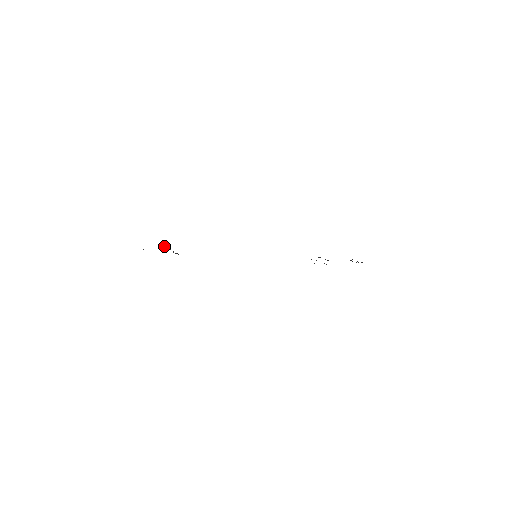
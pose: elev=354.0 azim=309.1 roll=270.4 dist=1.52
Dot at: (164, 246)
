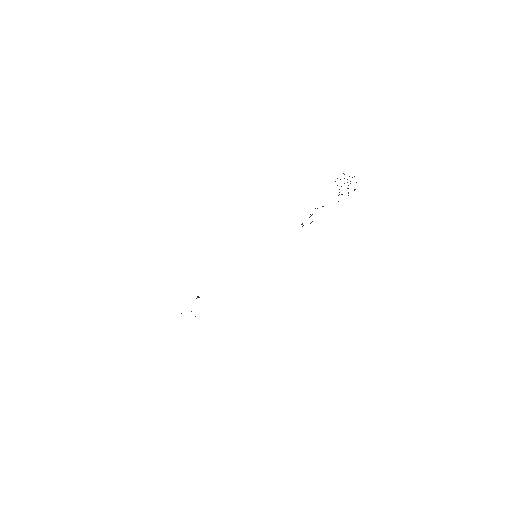
Dot at: occluded
